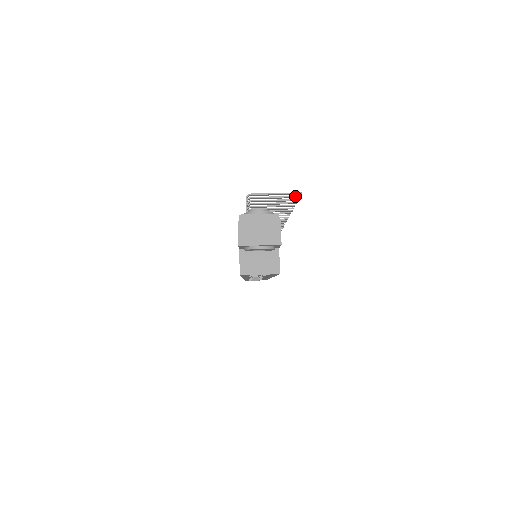
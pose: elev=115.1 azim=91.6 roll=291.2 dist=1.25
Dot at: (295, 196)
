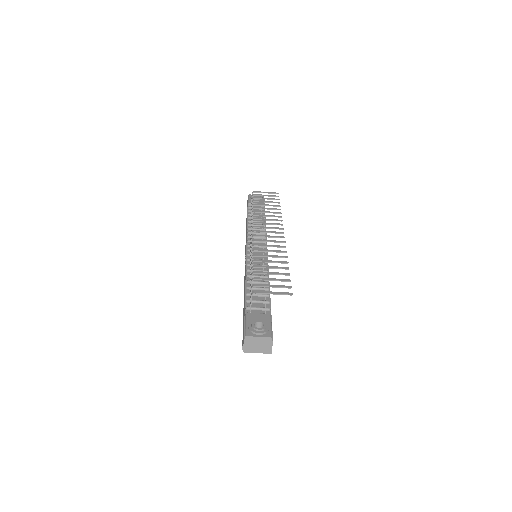
Dot at: (288, 288)
